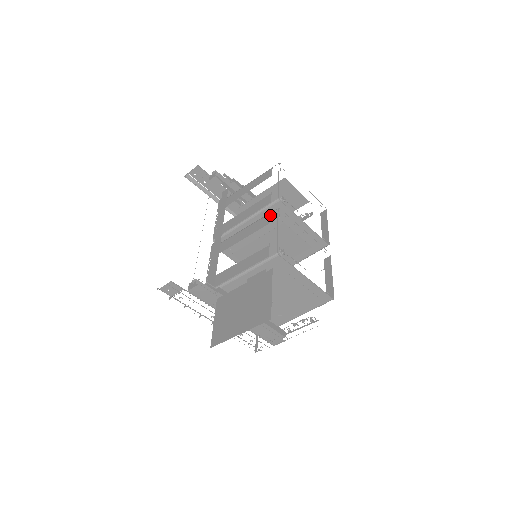
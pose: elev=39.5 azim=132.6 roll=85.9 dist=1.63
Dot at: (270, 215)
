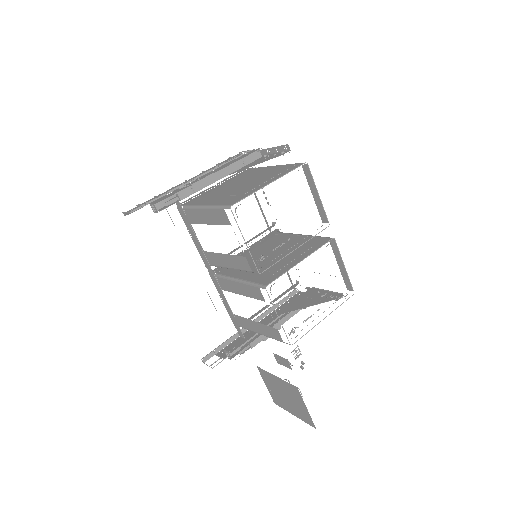
Dot at: (260, 291)
